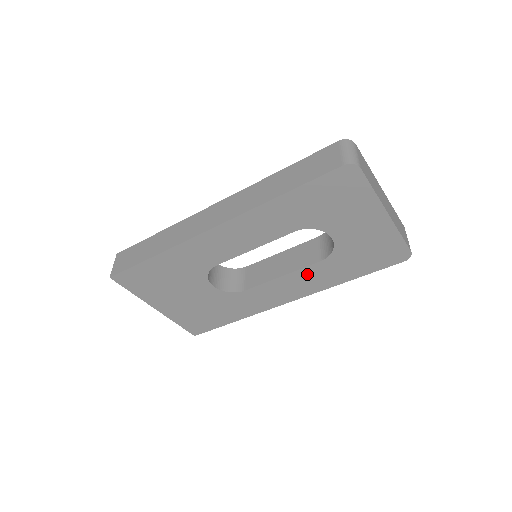
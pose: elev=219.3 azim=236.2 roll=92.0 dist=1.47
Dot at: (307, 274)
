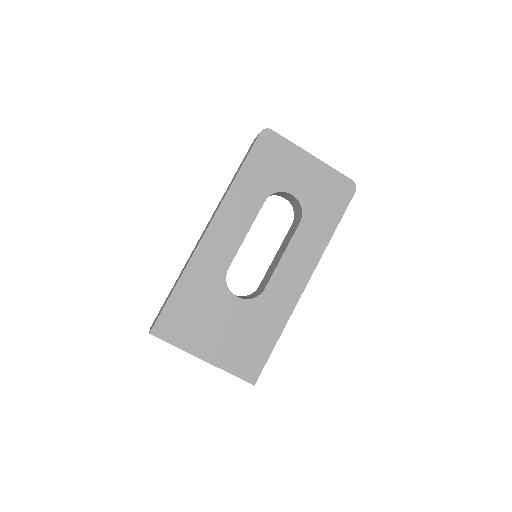
Dot at: (299, 242)
